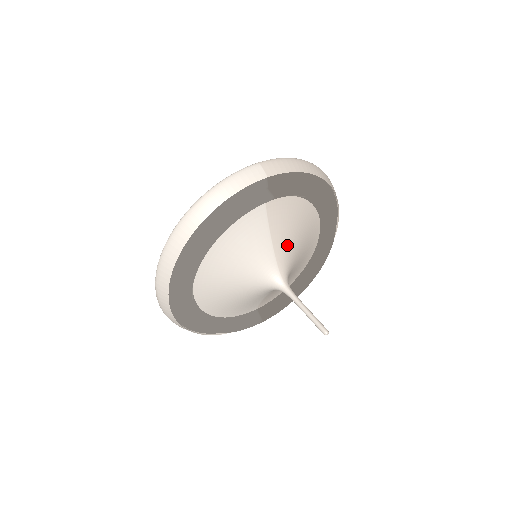
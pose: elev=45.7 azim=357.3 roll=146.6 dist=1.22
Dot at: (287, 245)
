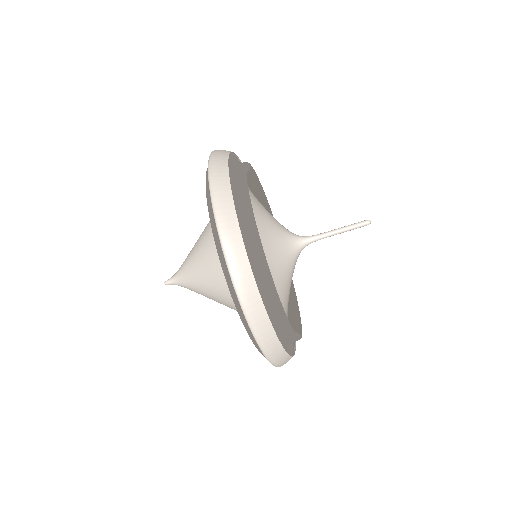
Dot at: occluded
